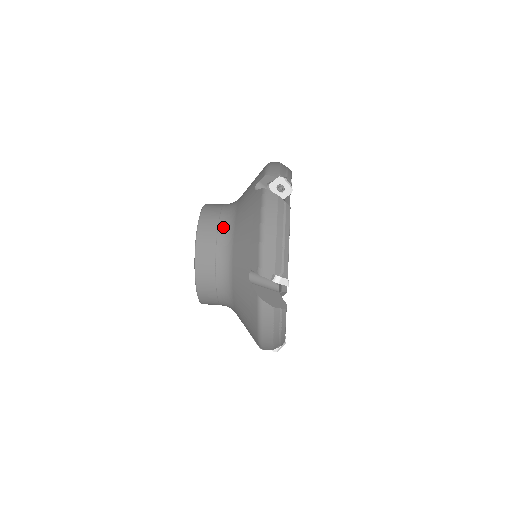
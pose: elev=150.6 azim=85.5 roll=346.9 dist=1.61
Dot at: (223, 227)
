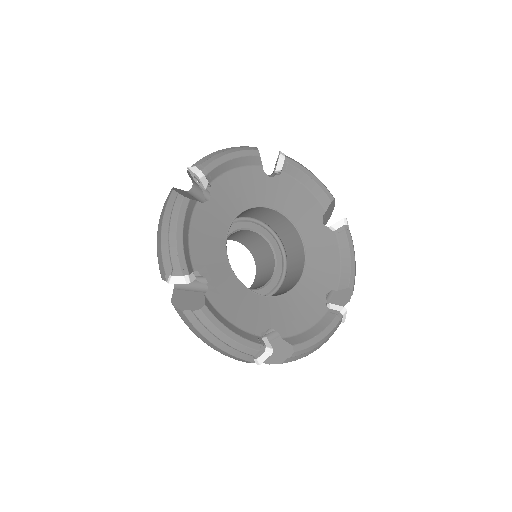
Dot at: occluded
